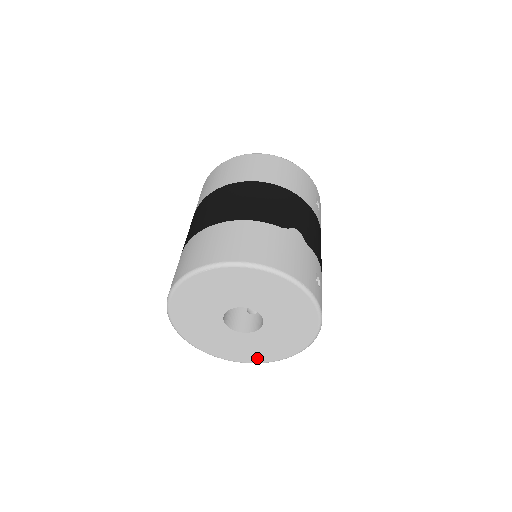
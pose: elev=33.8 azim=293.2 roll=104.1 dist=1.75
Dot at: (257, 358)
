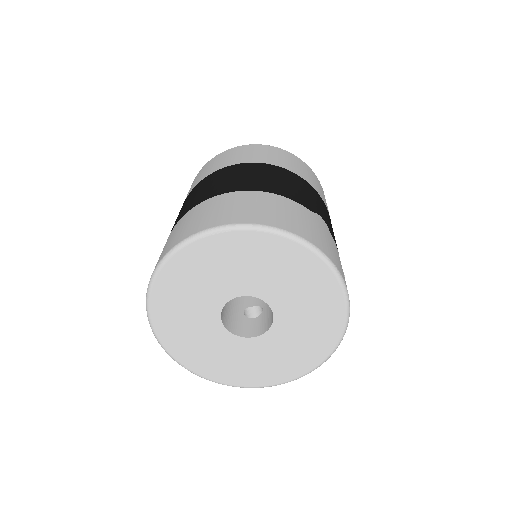
Dot at: (247, 379)
